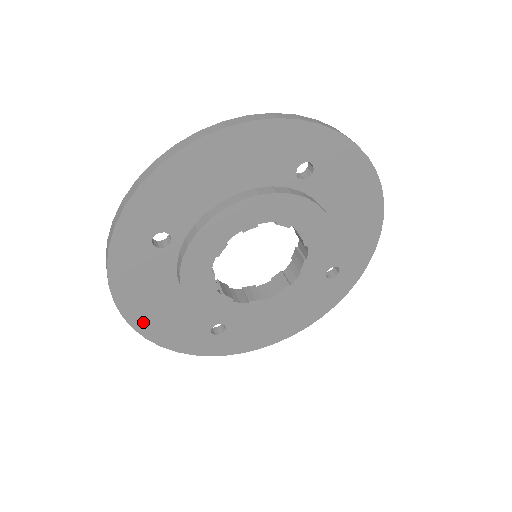
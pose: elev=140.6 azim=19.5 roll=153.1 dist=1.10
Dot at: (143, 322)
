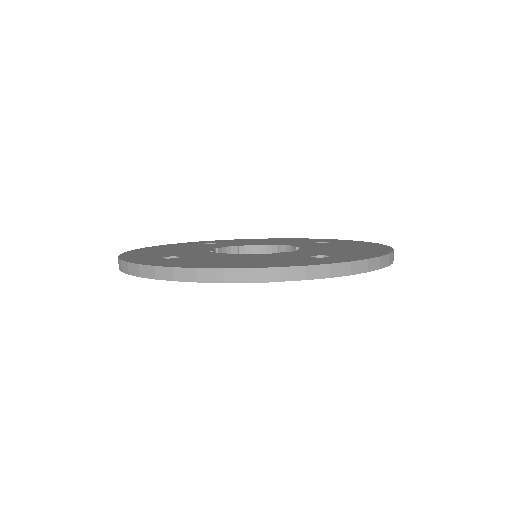
Dot at: occluded
